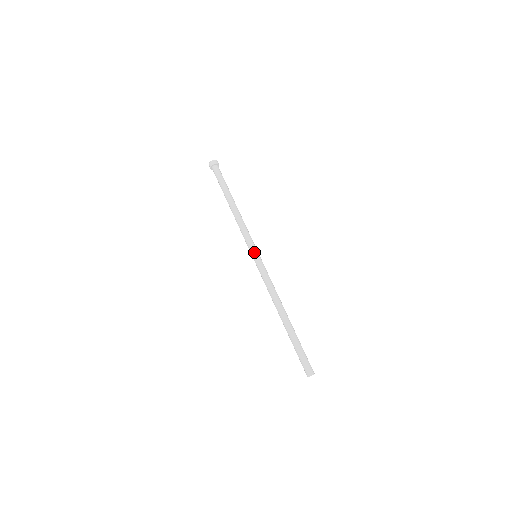
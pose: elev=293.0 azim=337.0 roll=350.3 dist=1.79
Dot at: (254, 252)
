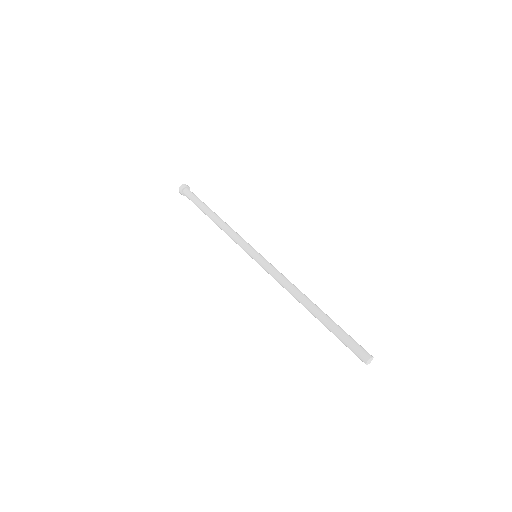
Dot at: occluded
